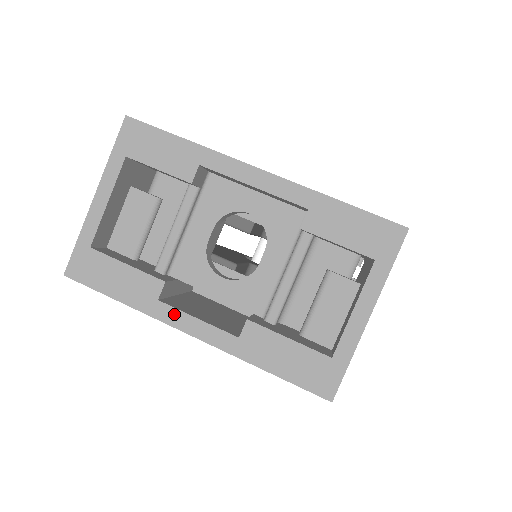
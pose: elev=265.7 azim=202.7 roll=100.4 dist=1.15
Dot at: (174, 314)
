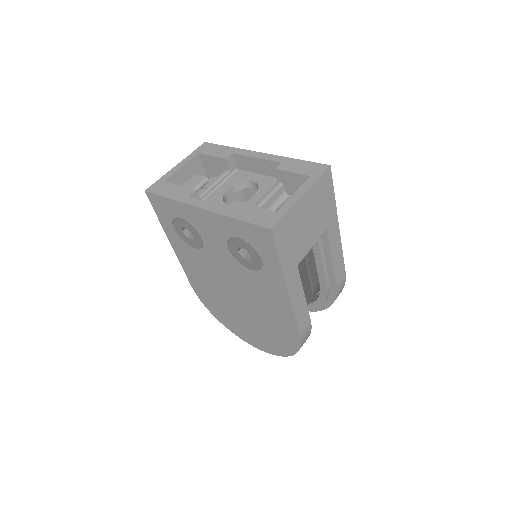
Dot at: (195, 201)
